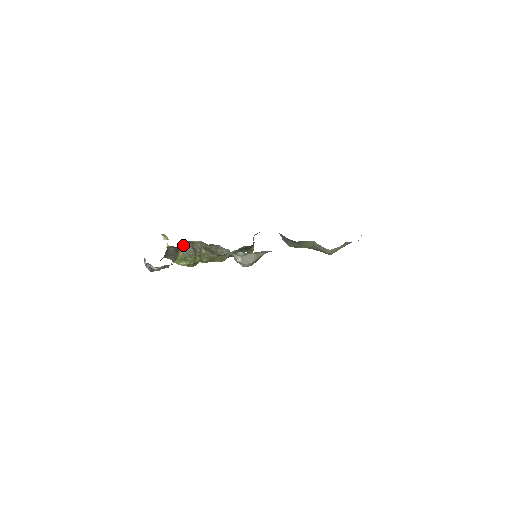
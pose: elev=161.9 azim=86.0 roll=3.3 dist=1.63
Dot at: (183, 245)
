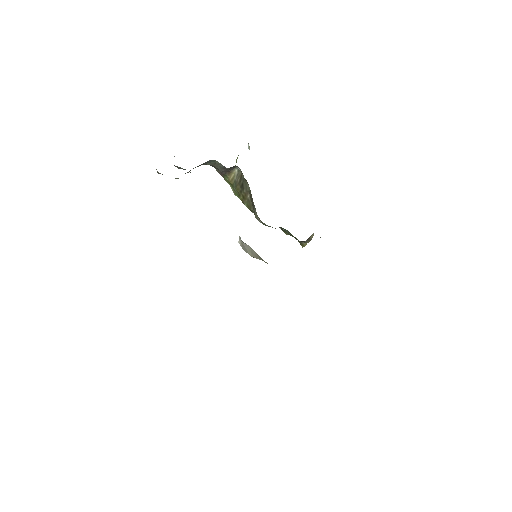
Dot at: (239, 171)
